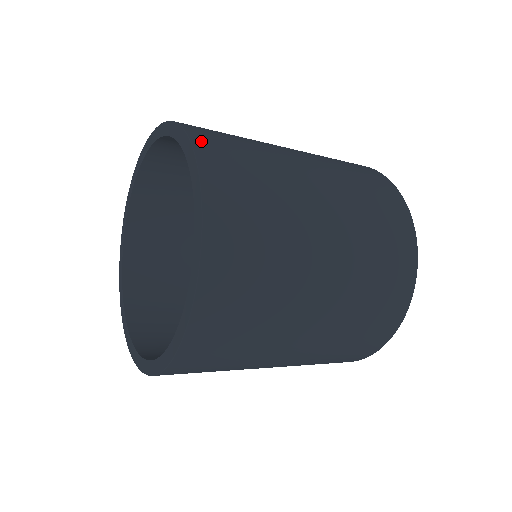
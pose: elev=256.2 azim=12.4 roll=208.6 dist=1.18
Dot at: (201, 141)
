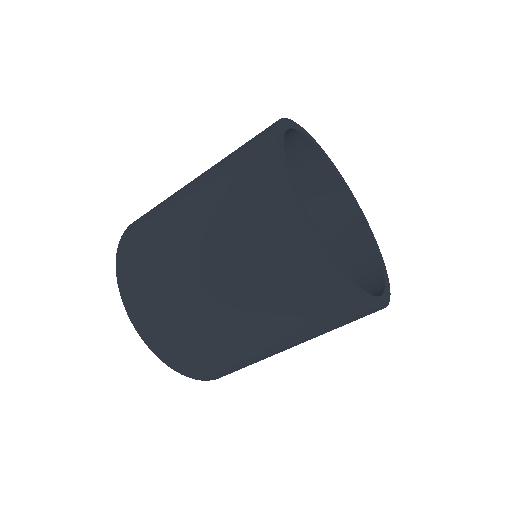
Dot at: (126, 291)
